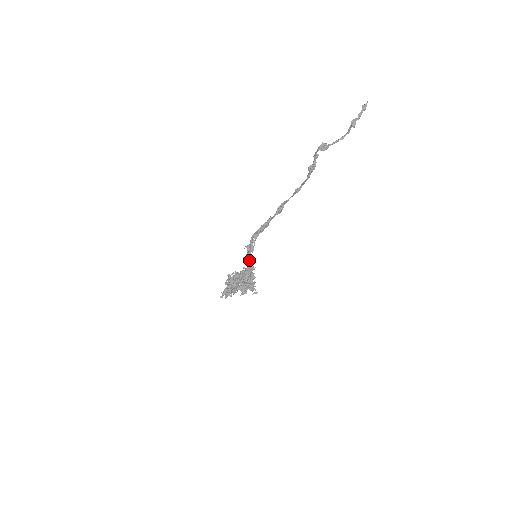
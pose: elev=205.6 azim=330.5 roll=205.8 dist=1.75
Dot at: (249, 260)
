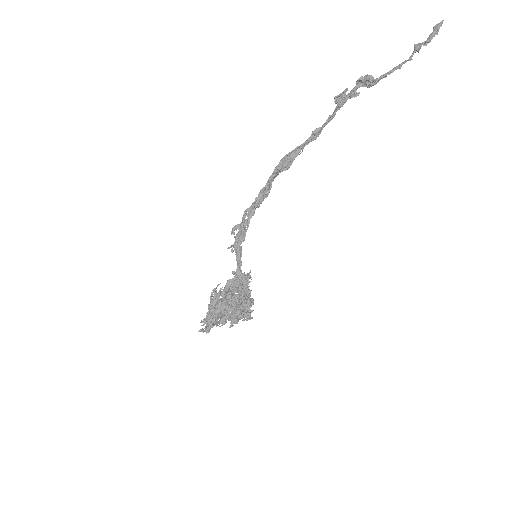
Dot at: (240, 256)
